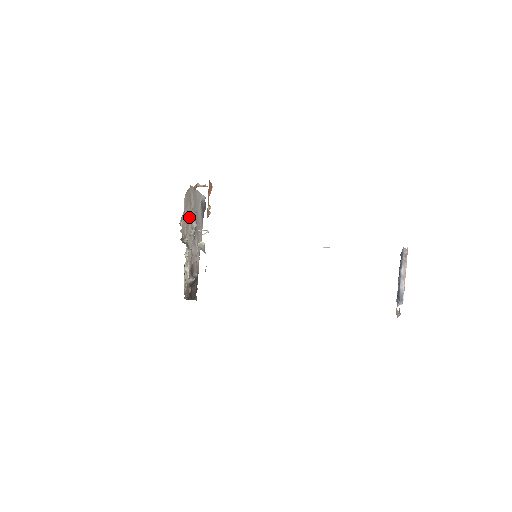
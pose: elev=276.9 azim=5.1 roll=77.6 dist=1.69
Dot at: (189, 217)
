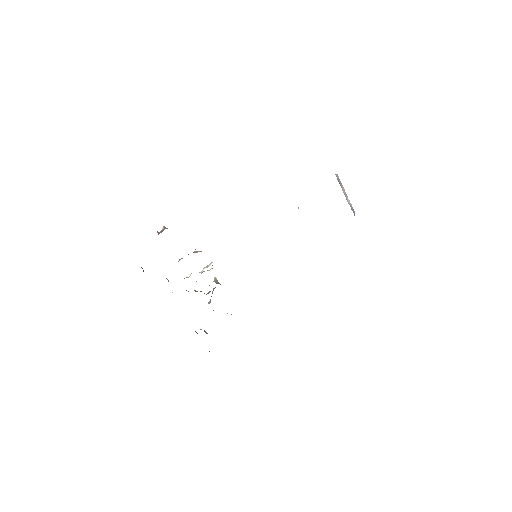
Dot at: occluded
